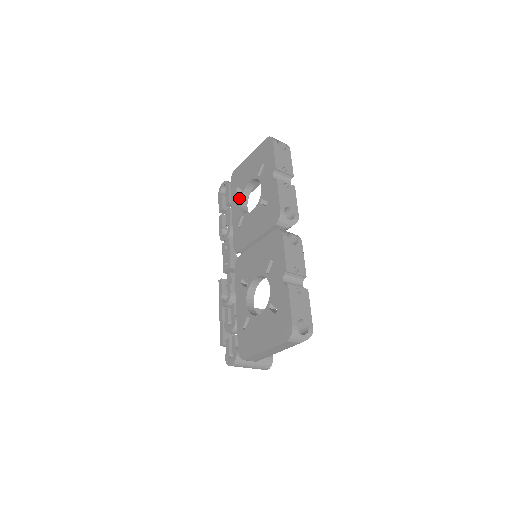
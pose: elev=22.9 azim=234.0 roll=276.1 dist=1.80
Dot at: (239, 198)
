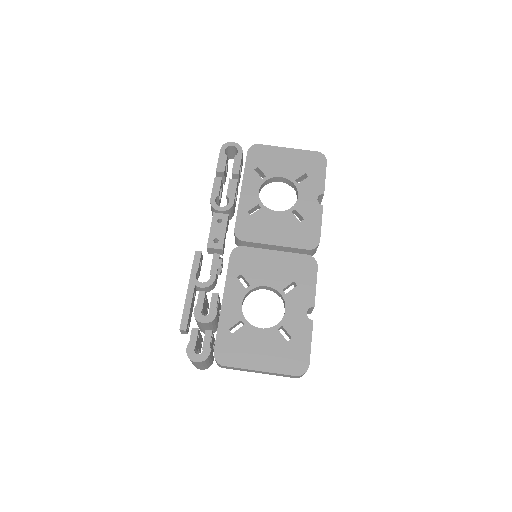
Dot at: (259, 182)
